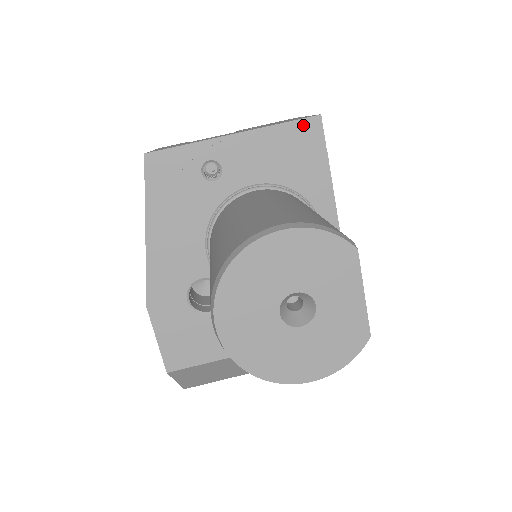
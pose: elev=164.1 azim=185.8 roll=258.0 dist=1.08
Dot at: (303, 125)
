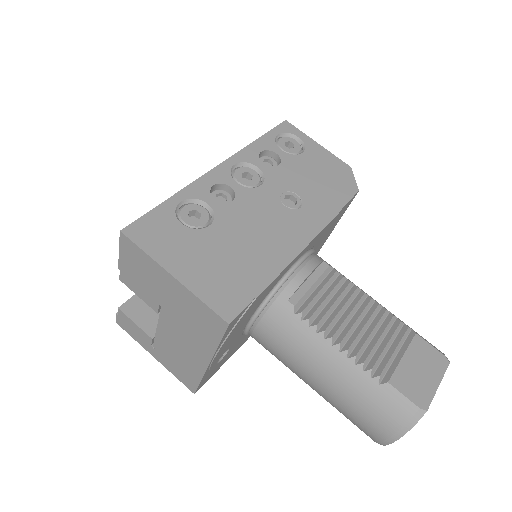
Dot at: (229, 330)
